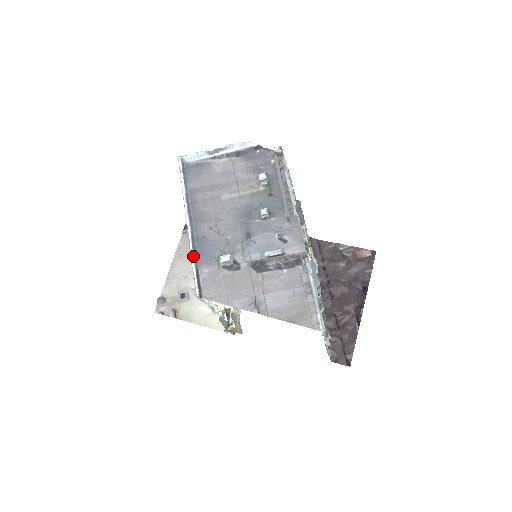
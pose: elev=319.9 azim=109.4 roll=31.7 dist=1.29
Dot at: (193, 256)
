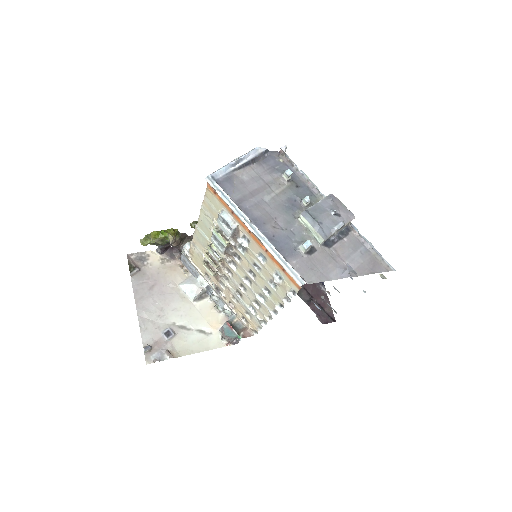
Dot at: (280, 254)
